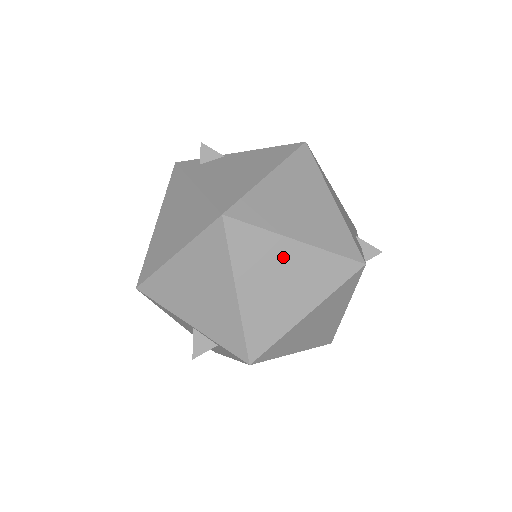
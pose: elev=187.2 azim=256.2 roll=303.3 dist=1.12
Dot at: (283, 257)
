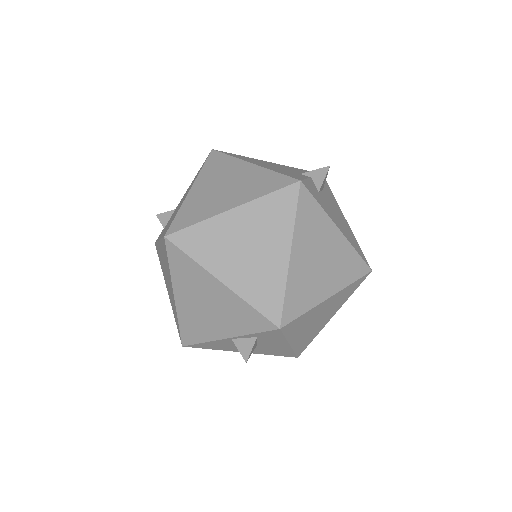
Dot at: (232, 229)
